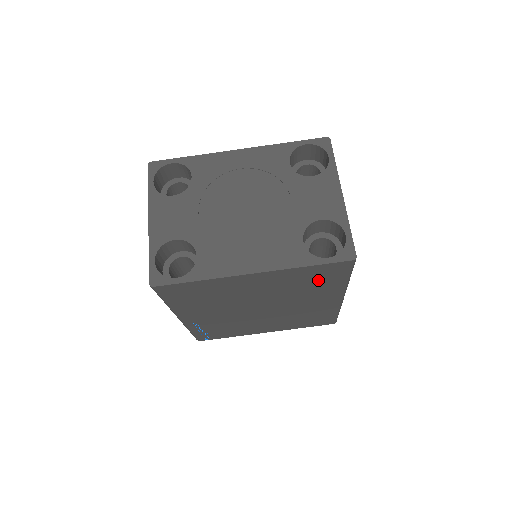
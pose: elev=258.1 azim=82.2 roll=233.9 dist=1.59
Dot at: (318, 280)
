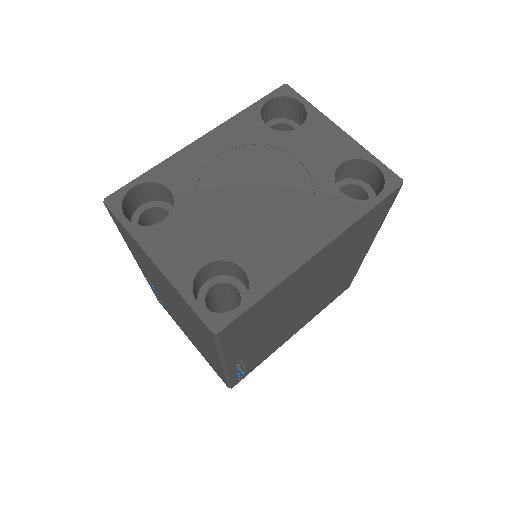
Dot at: (364, 231)
